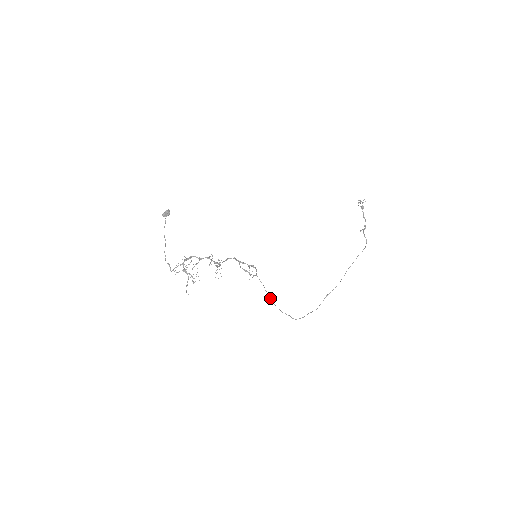
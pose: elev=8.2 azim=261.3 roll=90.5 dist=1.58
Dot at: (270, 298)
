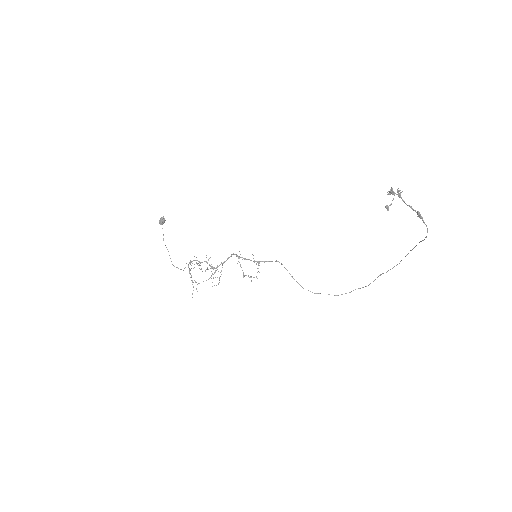
Dot at: (296, 281)
